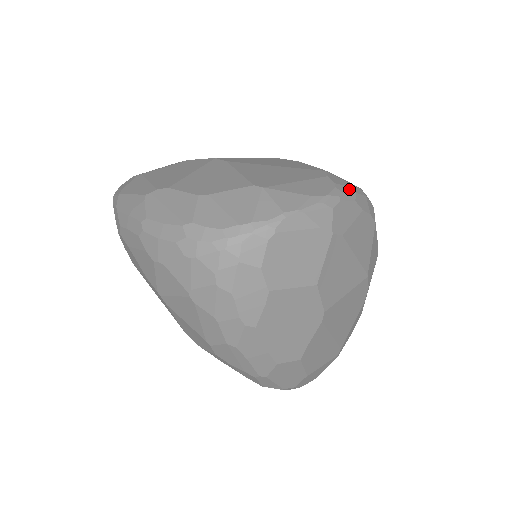
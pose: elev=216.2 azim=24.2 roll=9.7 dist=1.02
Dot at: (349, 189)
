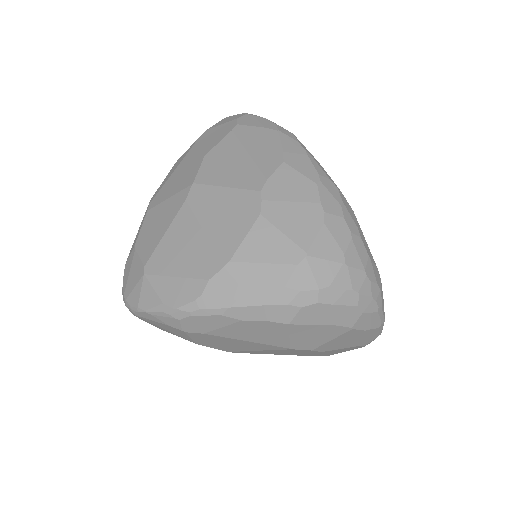
Dot at: (221, 302)
